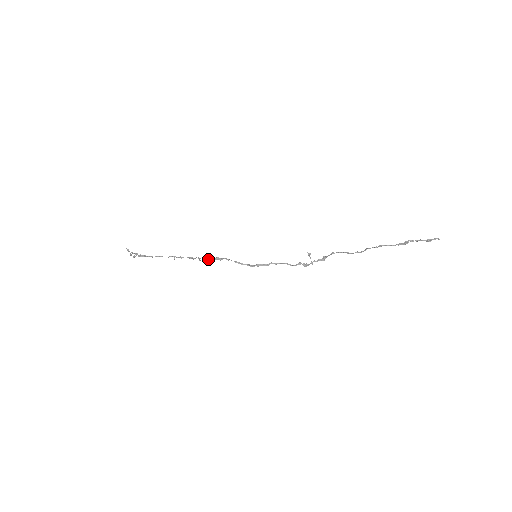
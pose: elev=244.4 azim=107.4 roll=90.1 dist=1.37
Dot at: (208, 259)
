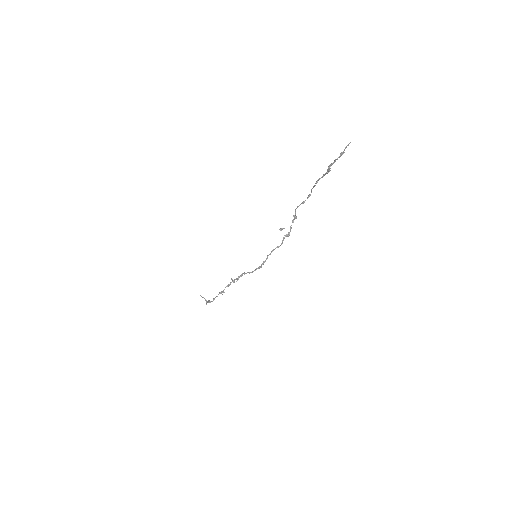
Dot at: (236, 279)
